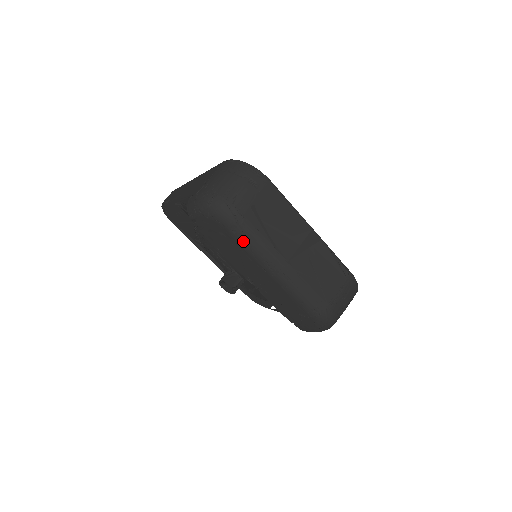
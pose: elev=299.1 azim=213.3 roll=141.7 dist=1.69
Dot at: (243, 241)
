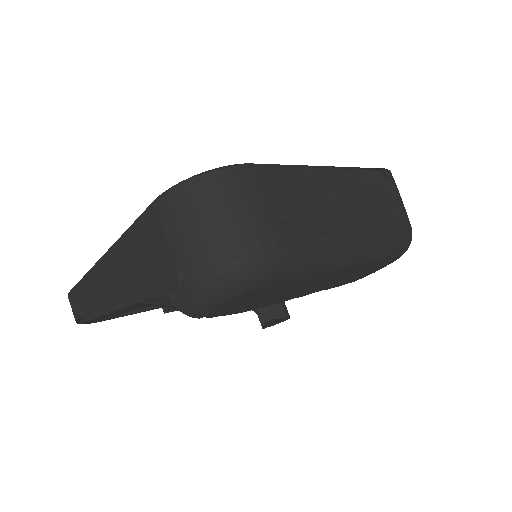
Dot at: (302, 272)
